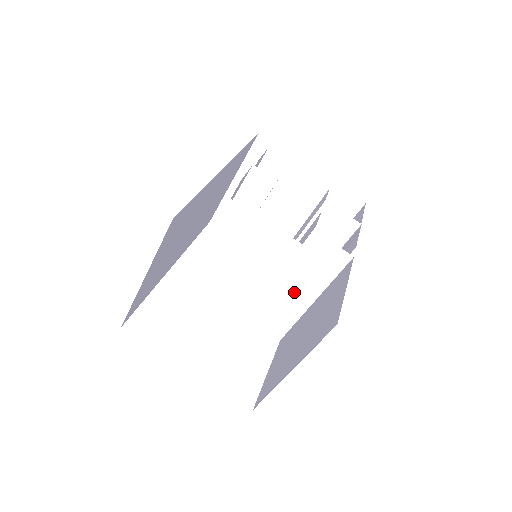
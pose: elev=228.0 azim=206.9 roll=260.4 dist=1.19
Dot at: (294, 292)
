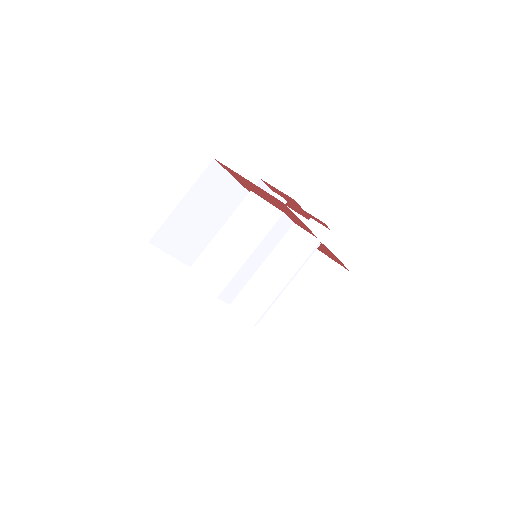
Dot at: (273, 276)
